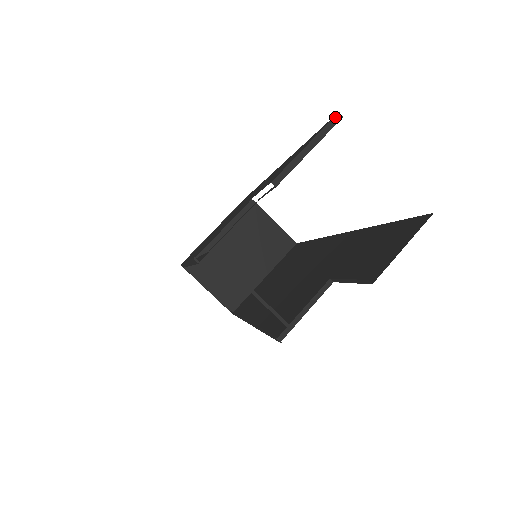
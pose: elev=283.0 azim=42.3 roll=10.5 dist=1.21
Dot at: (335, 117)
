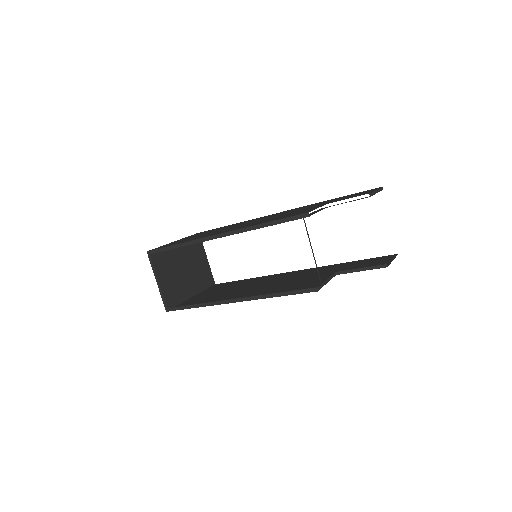
Dot at: (382, 187)
